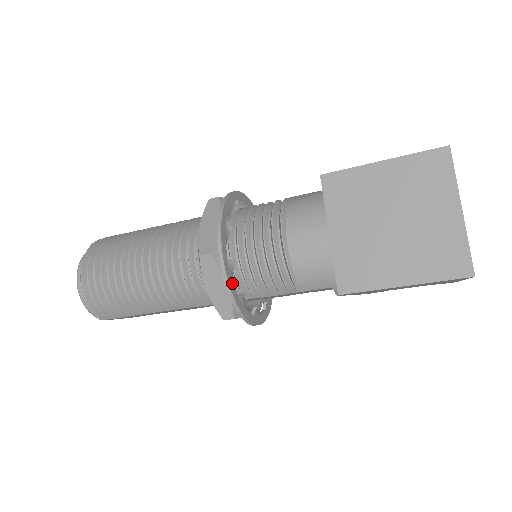
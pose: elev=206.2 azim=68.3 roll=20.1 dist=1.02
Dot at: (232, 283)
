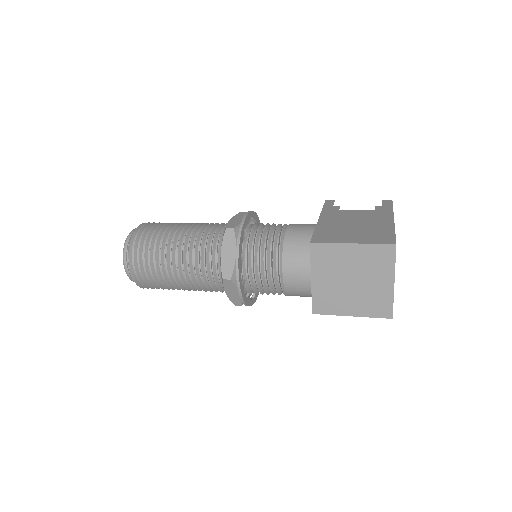
Dot at: (244, 293)
